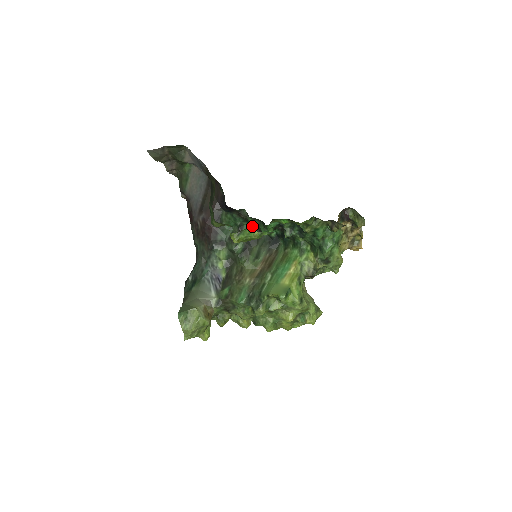
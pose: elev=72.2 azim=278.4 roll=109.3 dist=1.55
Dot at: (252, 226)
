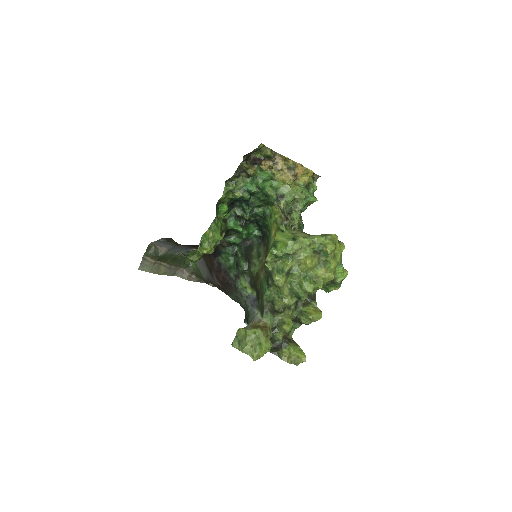
Dot at: (239, 244)
